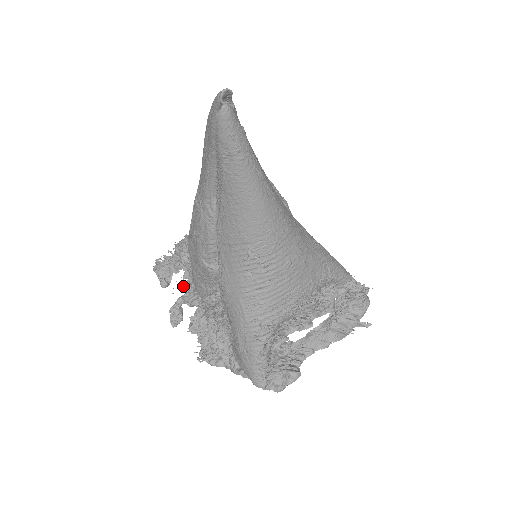
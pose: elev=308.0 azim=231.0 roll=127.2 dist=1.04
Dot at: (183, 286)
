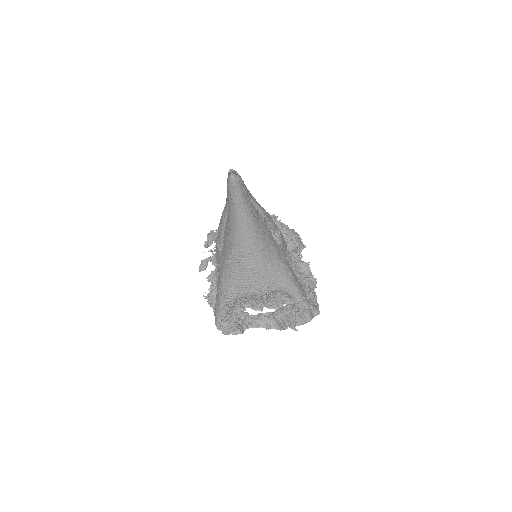
Dot at: (212, 251)
